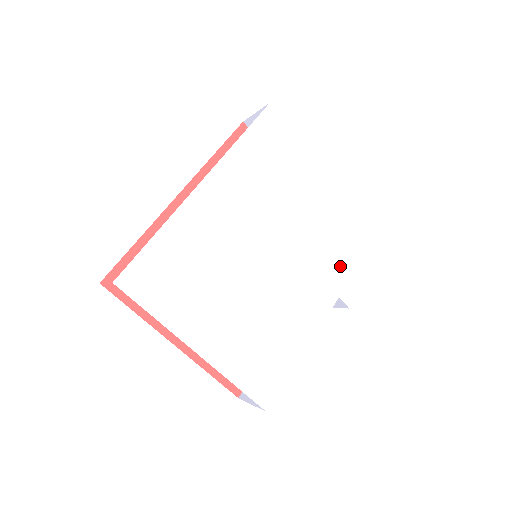
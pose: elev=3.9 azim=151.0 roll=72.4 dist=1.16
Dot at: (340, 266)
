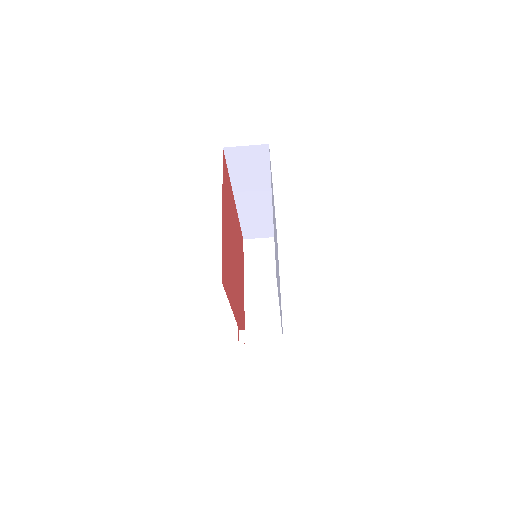
Dot at: occluded
